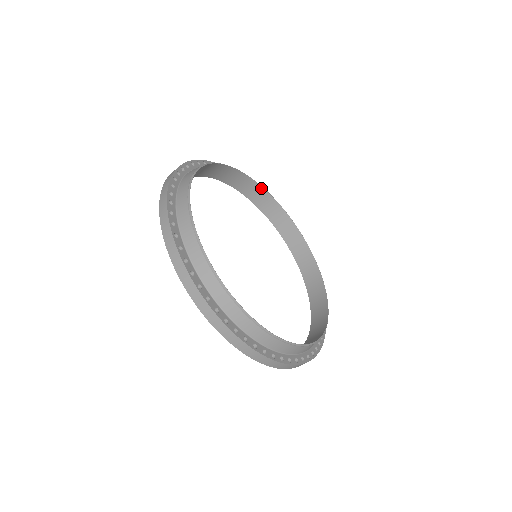
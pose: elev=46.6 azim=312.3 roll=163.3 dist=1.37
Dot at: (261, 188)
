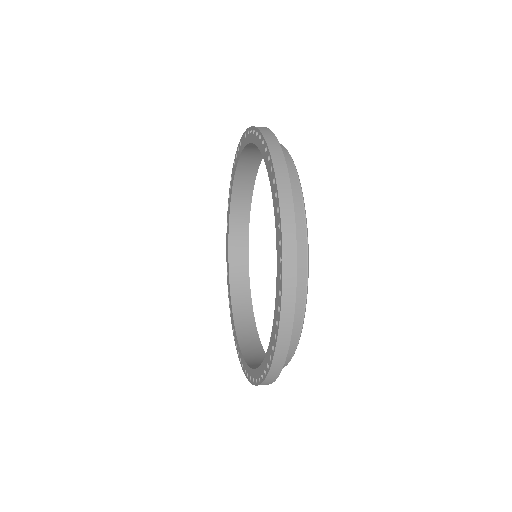
Dot at: (298, 186)
